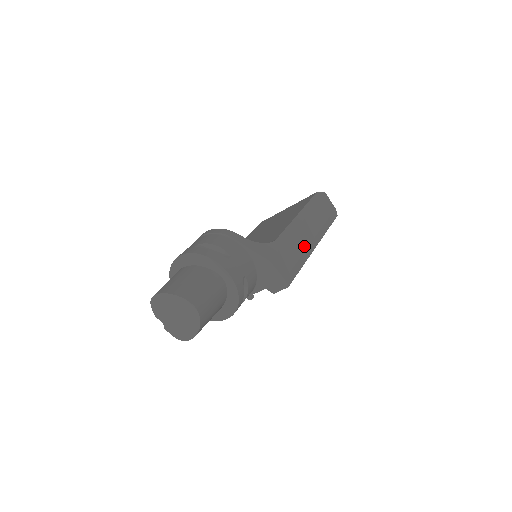
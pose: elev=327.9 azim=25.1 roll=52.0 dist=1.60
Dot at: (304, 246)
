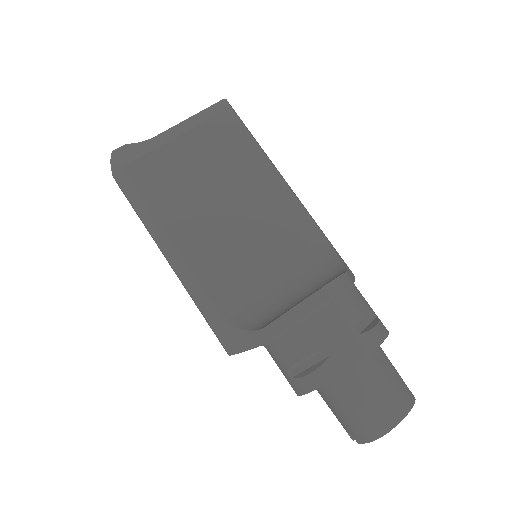
Dot at: occluded
